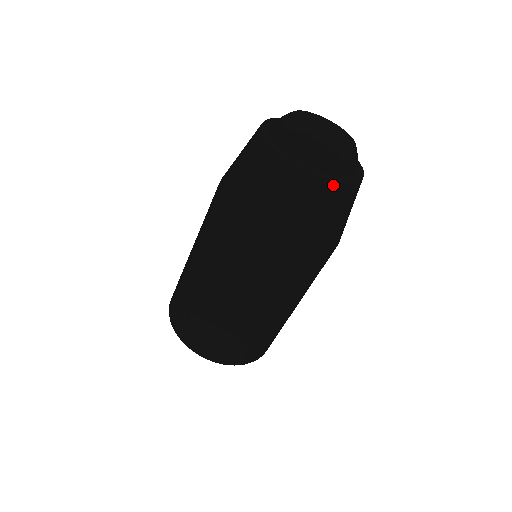
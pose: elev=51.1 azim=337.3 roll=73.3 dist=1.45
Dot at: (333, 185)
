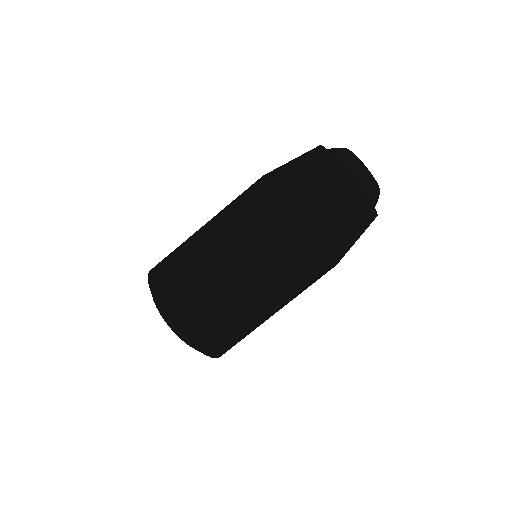
Dot at: (372, 209)
